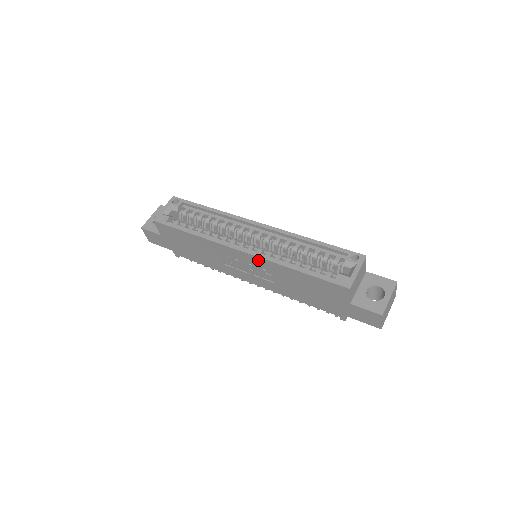
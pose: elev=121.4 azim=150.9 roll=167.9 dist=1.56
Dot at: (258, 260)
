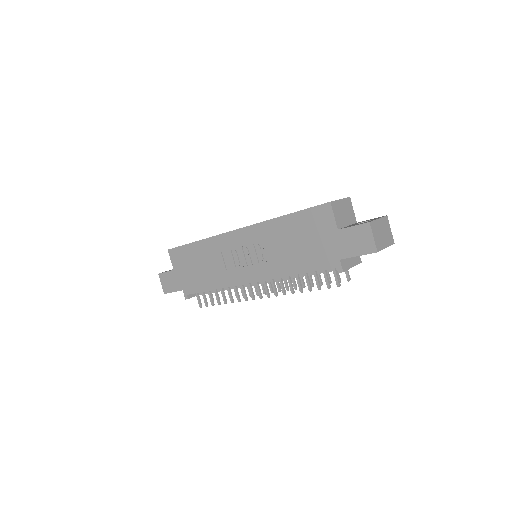
Dot at: (251, 231)
